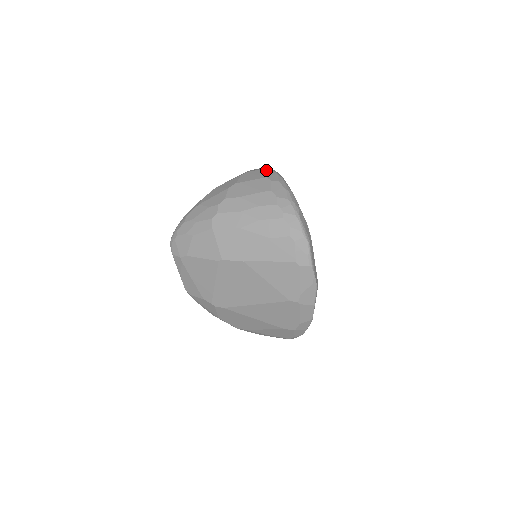
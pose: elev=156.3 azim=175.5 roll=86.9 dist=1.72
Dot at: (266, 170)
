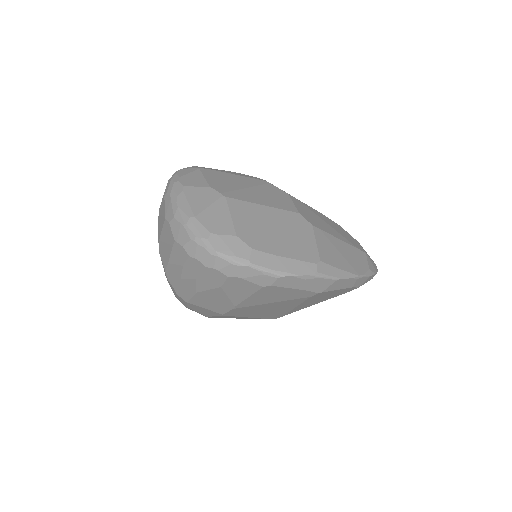
Dot at: (163, 199)
